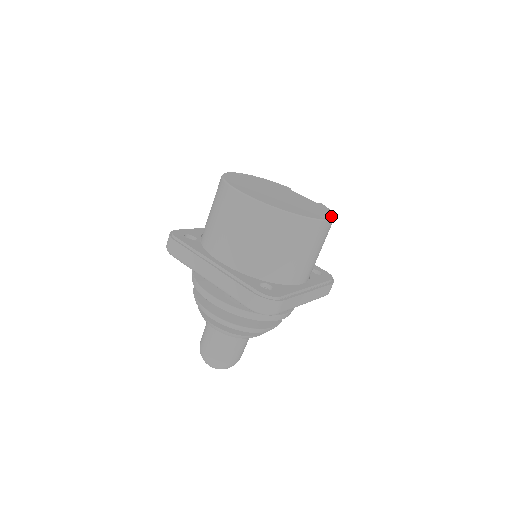
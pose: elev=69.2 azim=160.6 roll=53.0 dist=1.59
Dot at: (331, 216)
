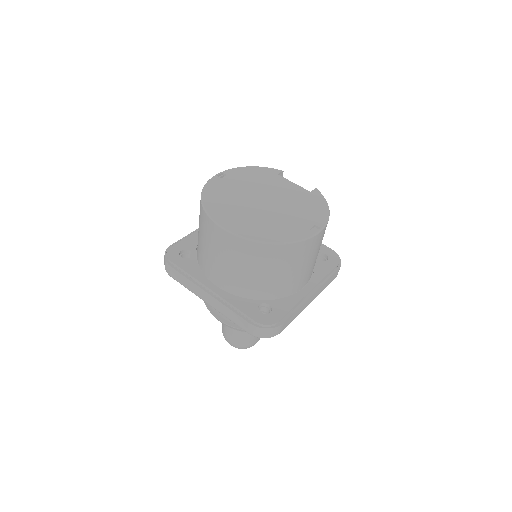
Dot at: (324, 219)
